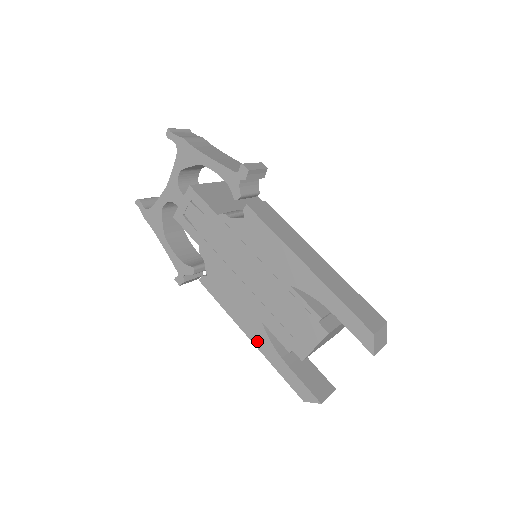
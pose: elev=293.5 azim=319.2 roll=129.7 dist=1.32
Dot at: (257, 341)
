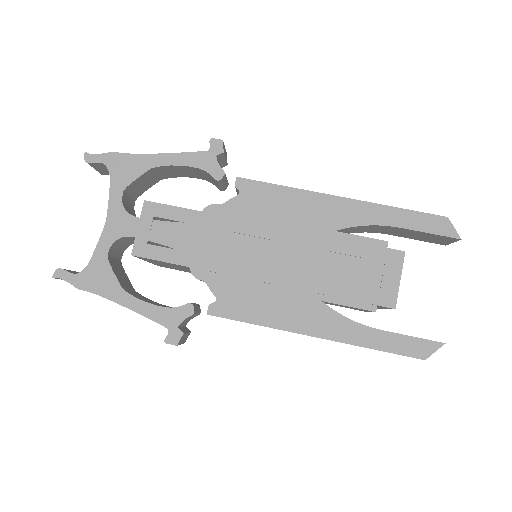
Dot at: (328, 331)
